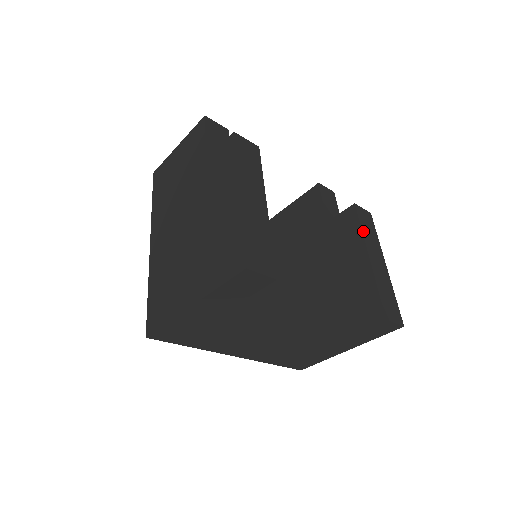
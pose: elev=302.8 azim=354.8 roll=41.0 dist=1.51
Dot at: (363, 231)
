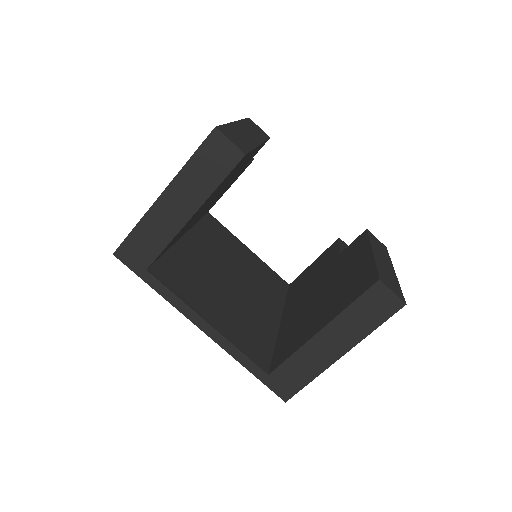
Dot at: (371, 241)
